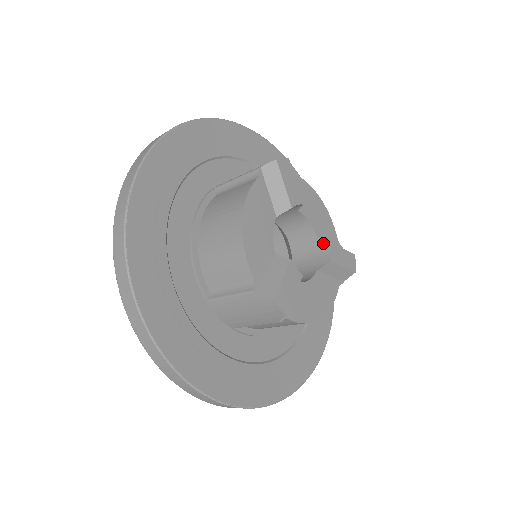
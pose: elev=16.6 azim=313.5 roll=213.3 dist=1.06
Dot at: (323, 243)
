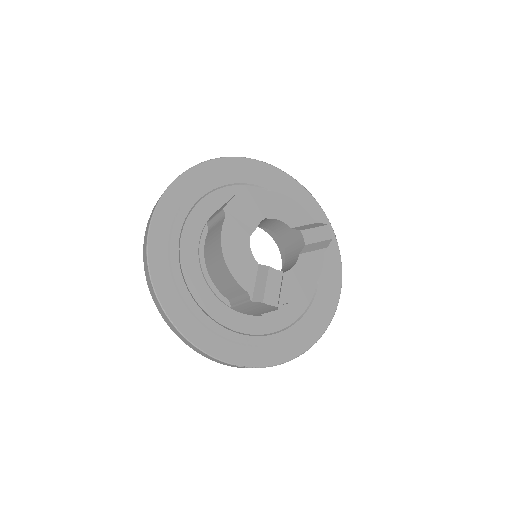
Dot at: (296, 232)
